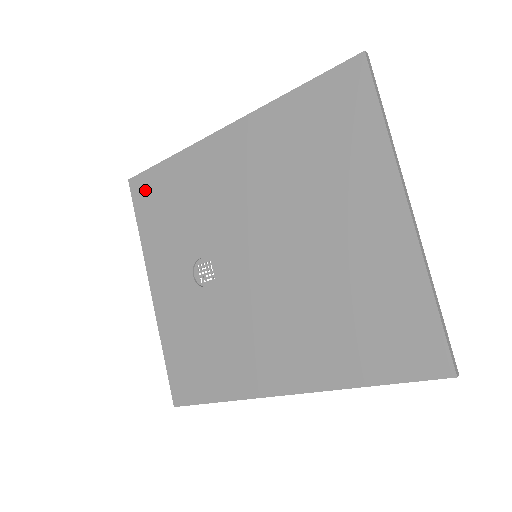
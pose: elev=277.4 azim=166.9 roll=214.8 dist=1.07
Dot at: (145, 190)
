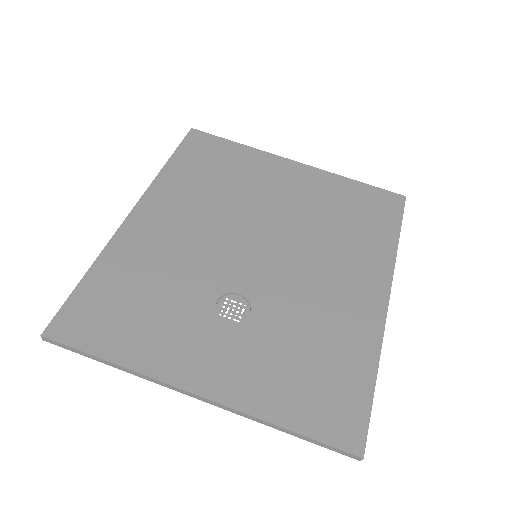
Dot at: (81, 320)
